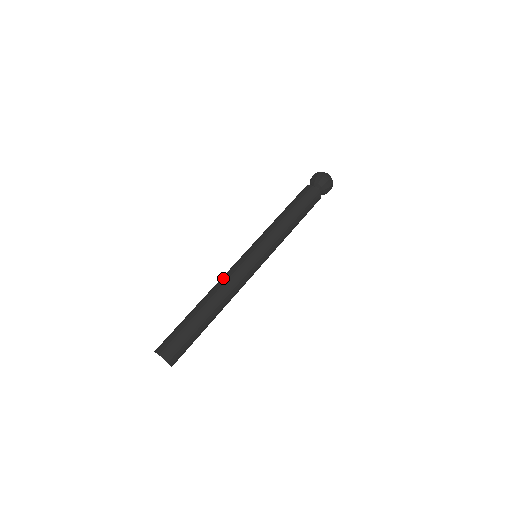
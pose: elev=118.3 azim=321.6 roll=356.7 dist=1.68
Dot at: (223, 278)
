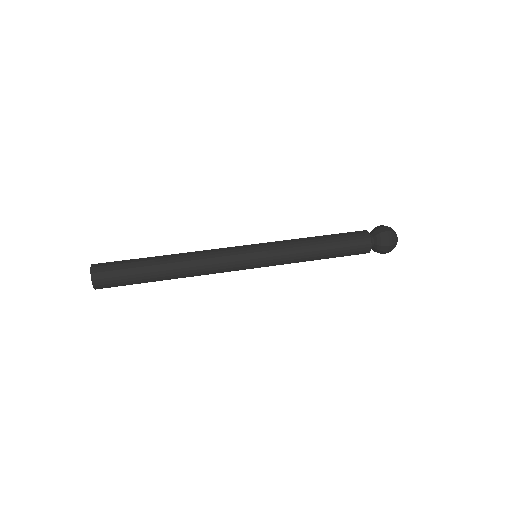
Dot at: occluded
